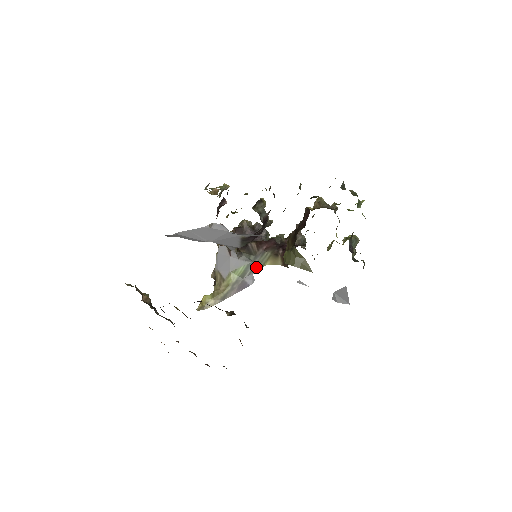
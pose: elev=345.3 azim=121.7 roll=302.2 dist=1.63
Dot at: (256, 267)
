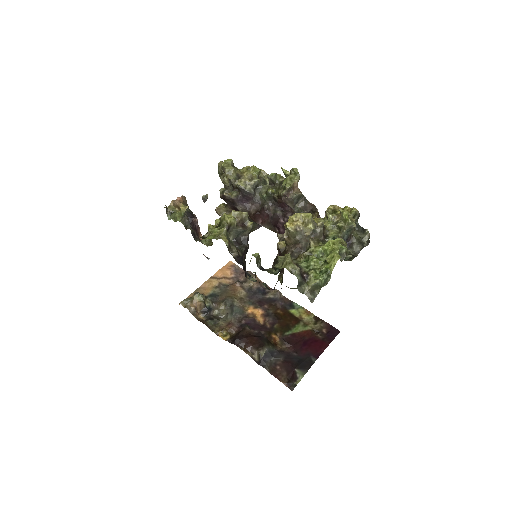
Dot at: occluded
